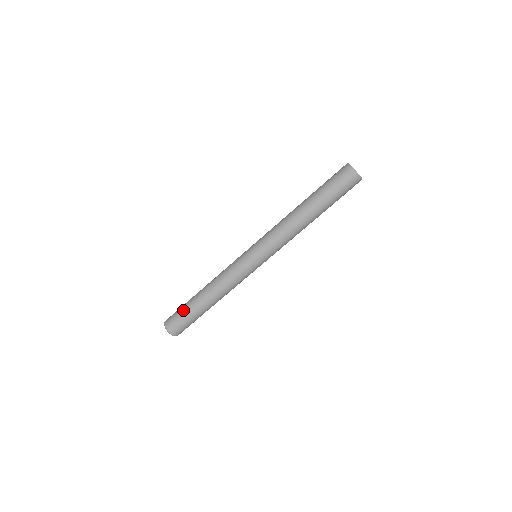
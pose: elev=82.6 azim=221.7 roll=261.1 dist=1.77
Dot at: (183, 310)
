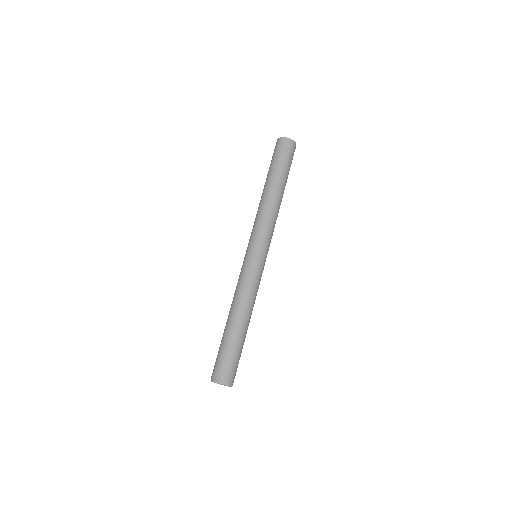
Dot at: (224, 350)
